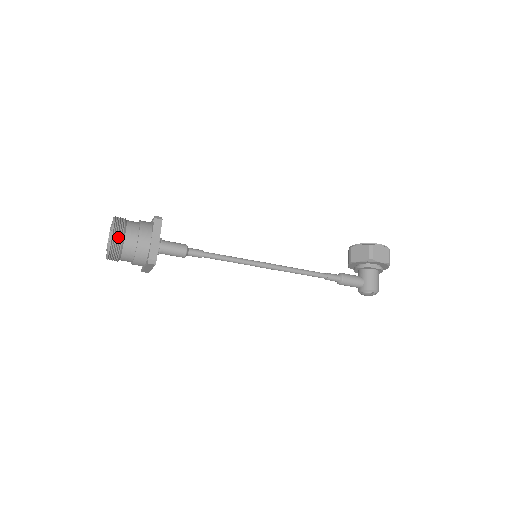
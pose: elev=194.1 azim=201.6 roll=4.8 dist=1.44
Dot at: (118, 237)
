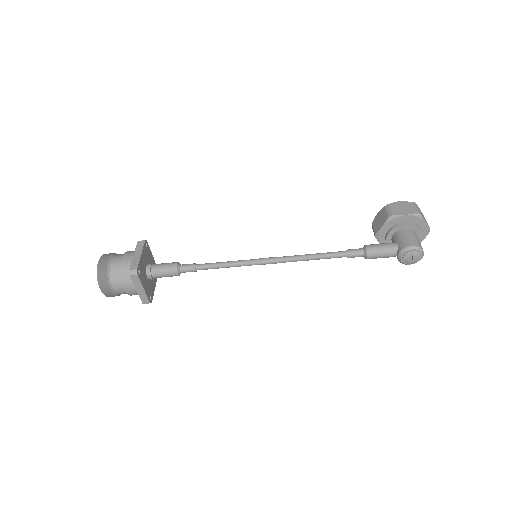
Dot at: (104, 263)
